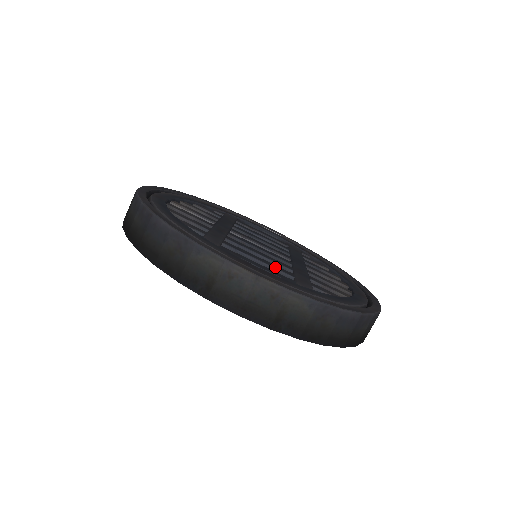
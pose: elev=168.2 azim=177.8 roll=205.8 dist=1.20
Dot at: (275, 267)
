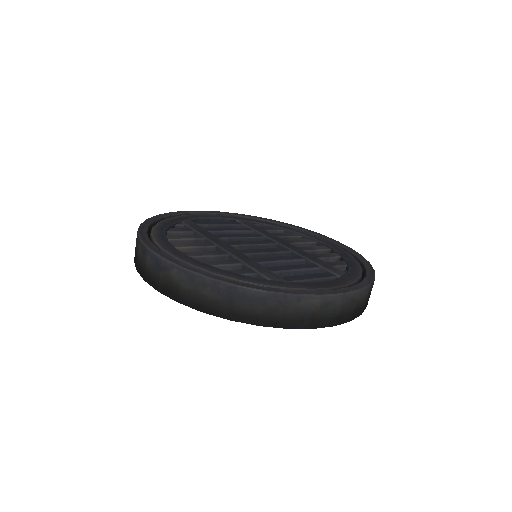
Dot at: (306, 267)
